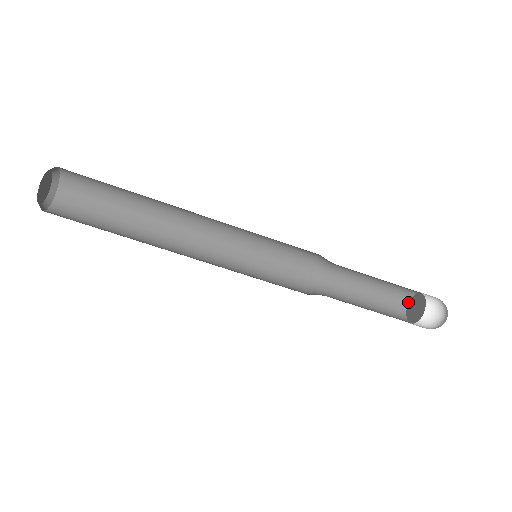
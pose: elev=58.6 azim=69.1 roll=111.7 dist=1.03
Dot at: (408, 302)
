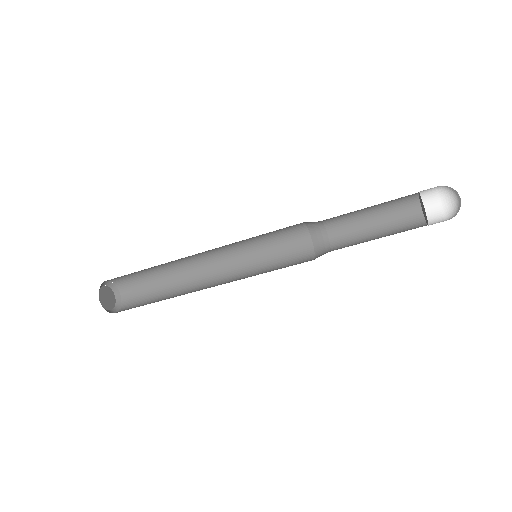
Dot at: (418, 197)
